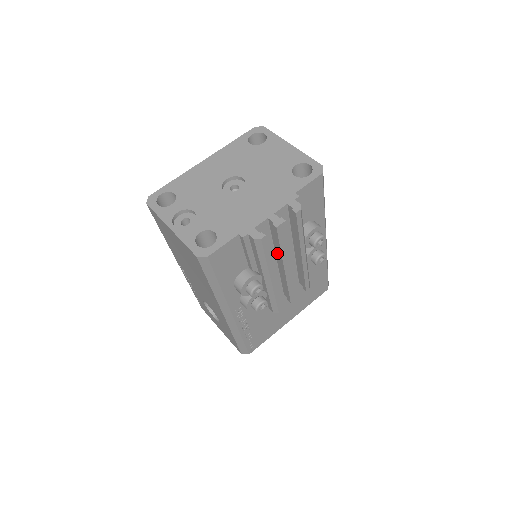
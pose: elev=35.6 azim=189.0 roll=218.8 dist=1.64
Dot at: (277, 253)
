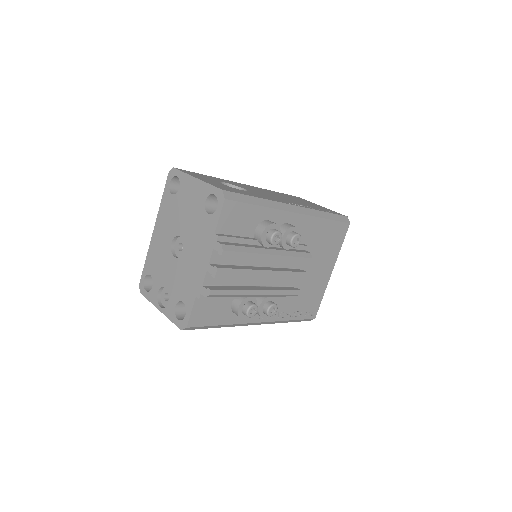
Dot at: occluded
